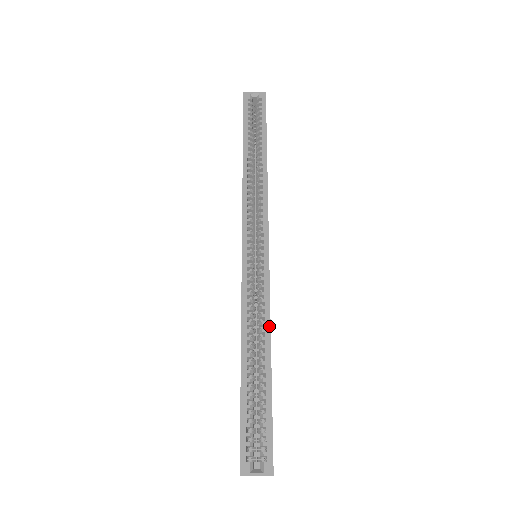
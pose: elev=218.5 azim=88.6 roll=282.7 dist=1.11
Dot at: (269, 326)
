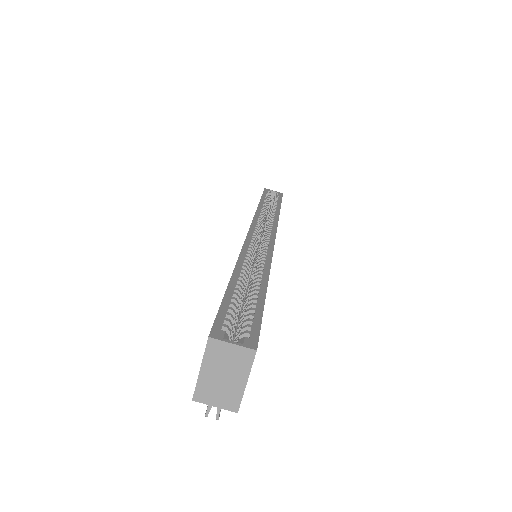
Dot at: (269, 267)
